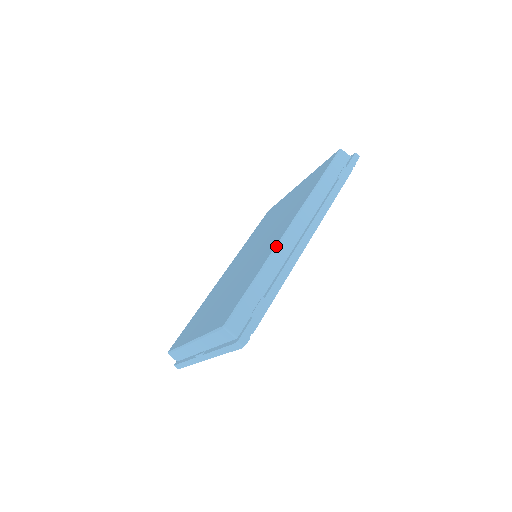
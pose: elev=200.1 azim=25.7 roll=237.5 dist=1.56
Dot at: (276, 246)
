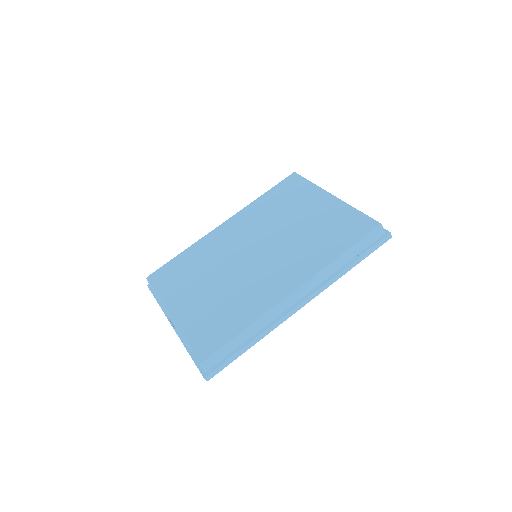
Dot at: (272, 308)
